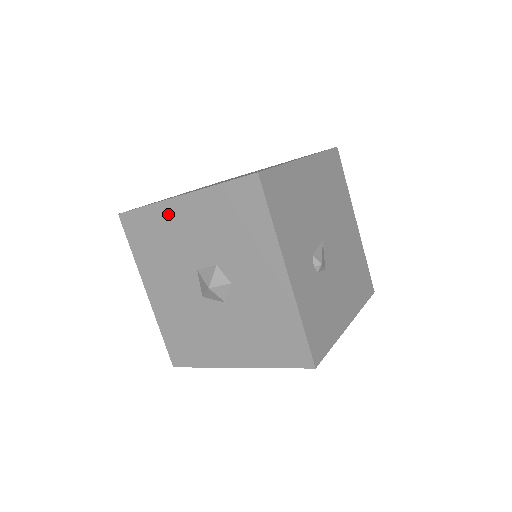
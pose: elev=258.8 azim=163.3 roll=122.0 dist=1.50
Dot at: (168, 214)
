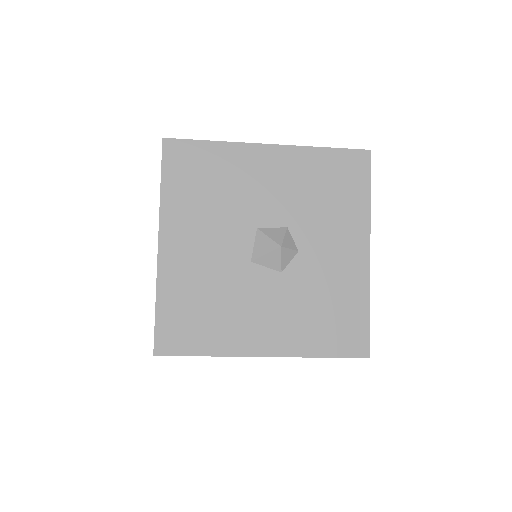
Dot at: (244, 158)
